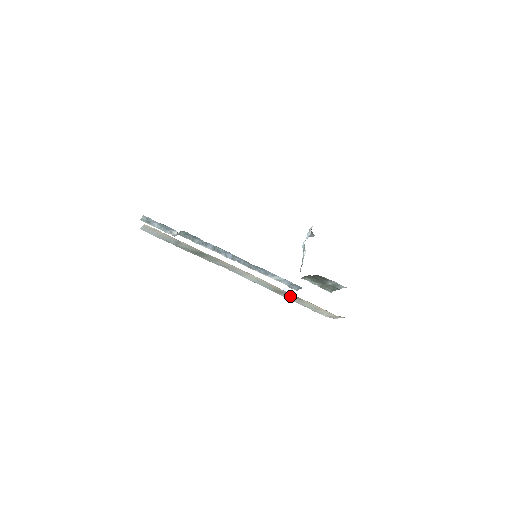
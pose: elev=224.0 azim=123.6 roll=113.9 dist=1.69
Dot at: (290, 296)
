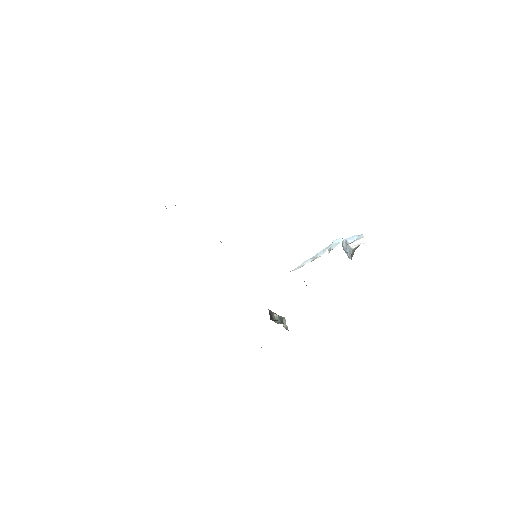
Dot at: occluded
